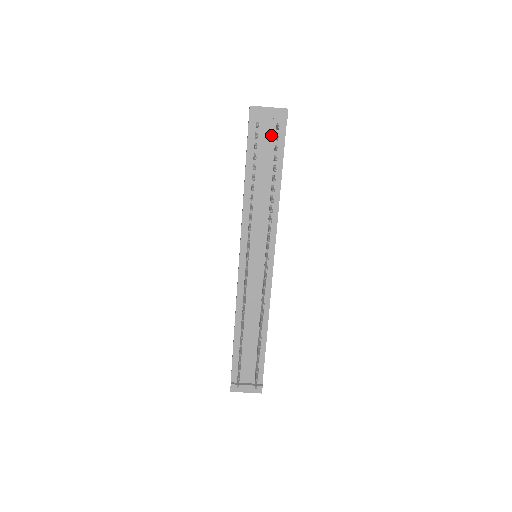
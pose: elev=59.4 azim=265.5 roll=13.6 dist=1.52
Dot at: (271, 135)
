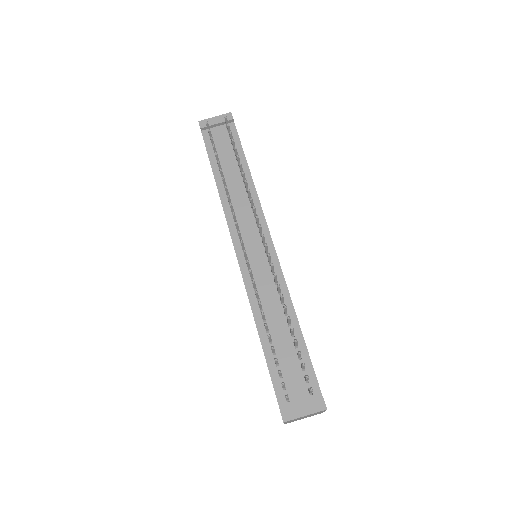
Dot at: (225, 137)
